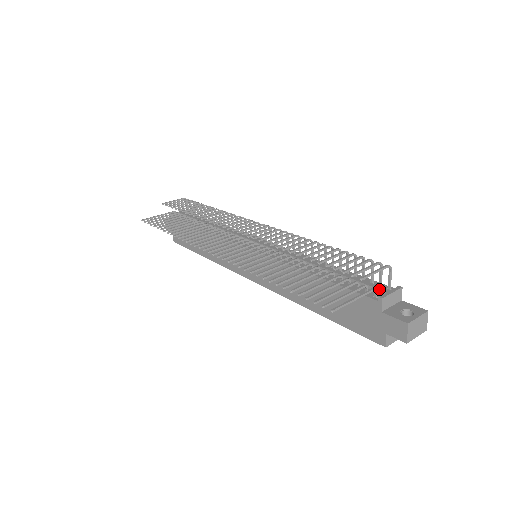
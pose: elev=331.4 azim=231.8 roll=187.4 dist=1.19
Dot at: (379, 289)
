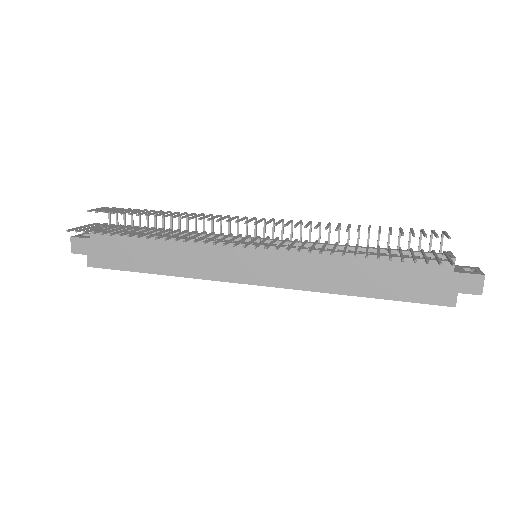
Dot at: (440, 254)
